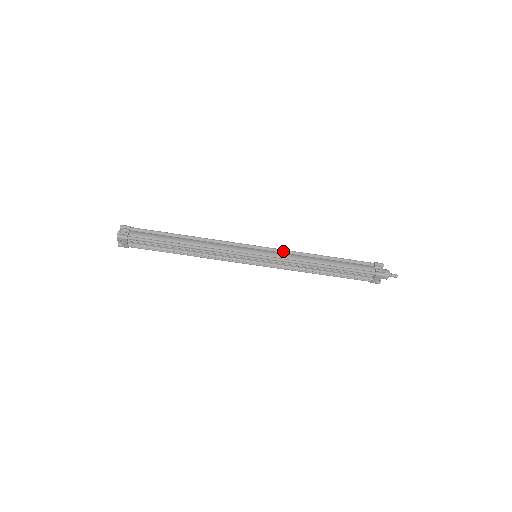
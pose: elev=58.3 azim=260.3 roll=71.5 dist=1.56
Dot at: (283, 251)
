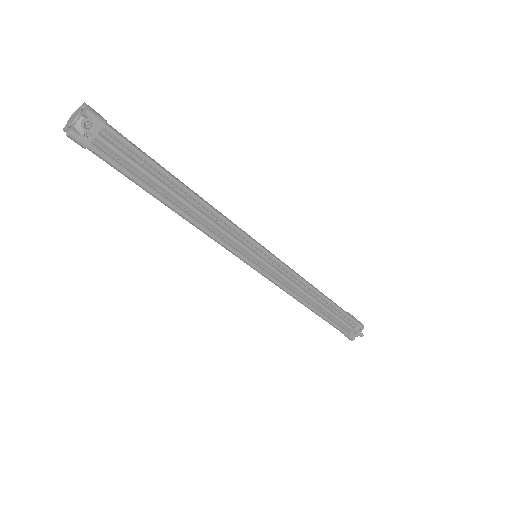
Dot at: occluded
